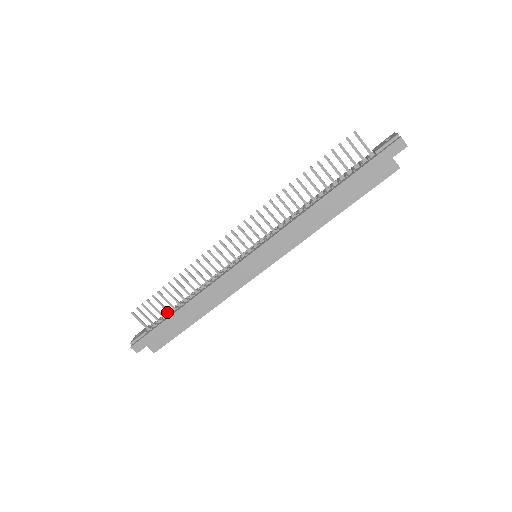
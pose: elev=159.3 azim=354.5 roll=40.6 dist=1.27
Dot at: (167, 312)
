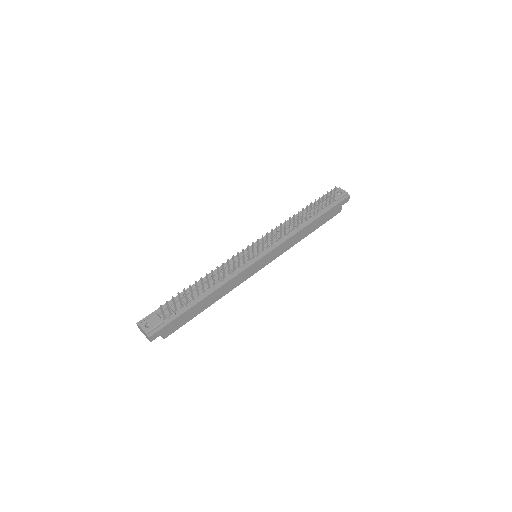
Dot at: (187, 302)
